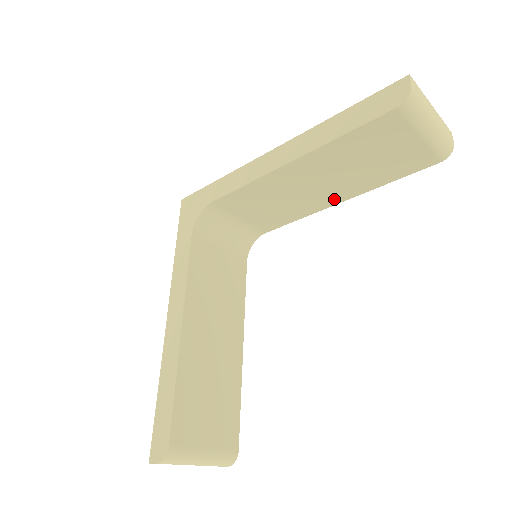
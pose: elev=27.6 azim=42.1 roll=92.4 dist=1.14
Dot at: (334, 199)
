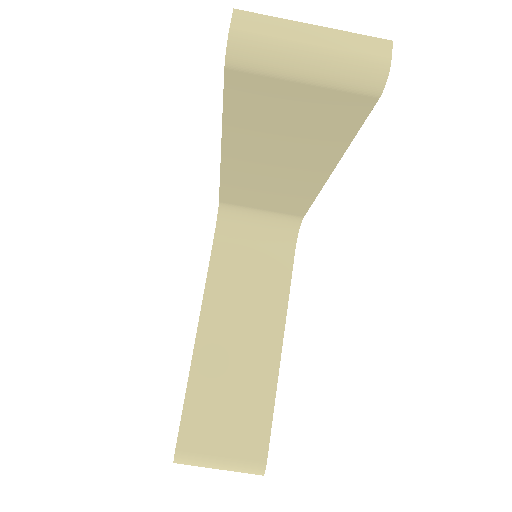
Dot at: (318, 173)
